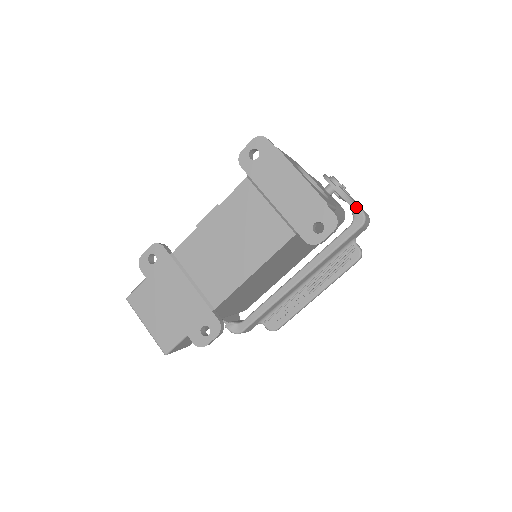
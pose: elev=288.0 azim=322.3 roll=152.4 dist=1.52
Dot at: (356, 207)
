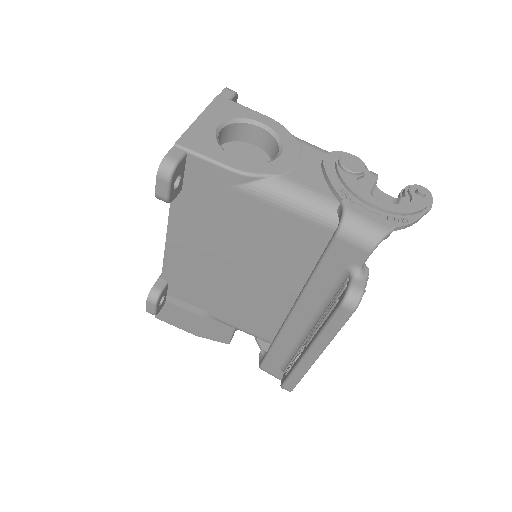
Dot at: (342, 201)
